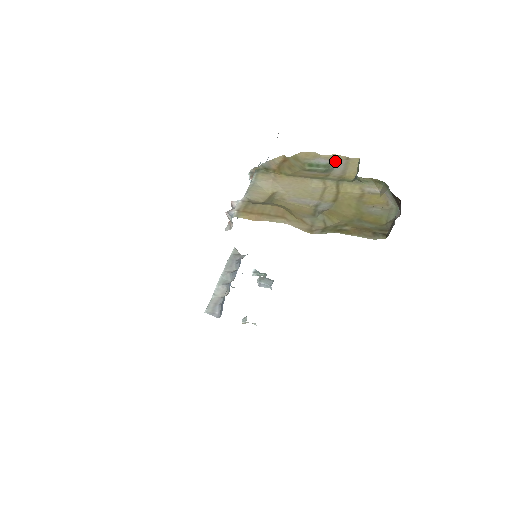
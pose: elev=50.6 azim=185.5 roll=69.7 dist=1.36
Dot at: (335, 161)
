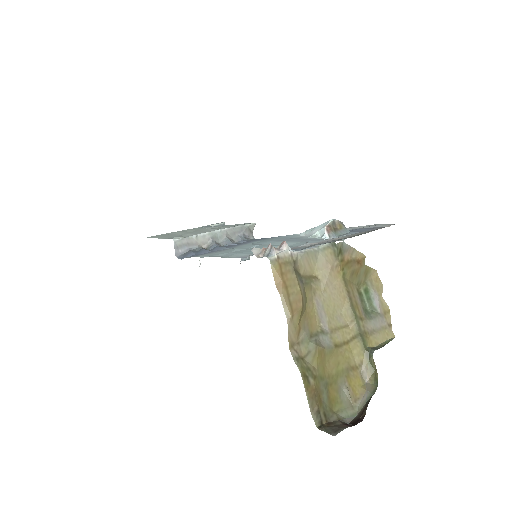
Dot at: (382, 314)
